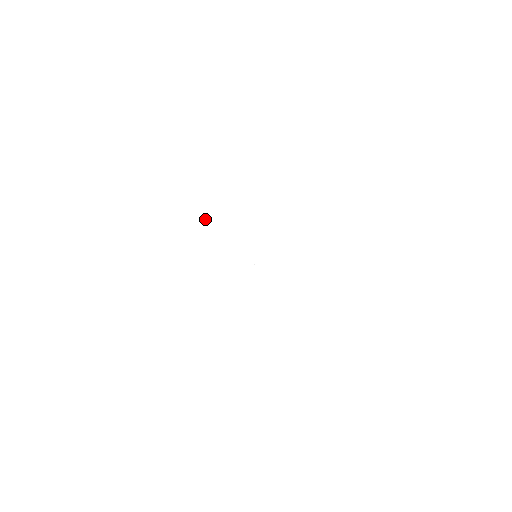
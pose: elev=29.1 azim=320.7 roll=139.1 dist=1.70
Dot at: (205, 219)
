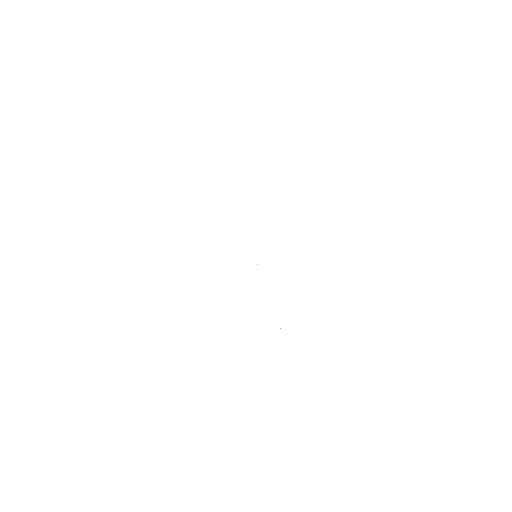
Dot at: occluded
